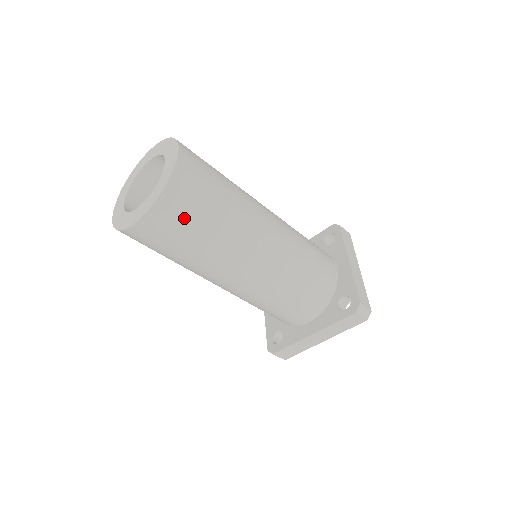
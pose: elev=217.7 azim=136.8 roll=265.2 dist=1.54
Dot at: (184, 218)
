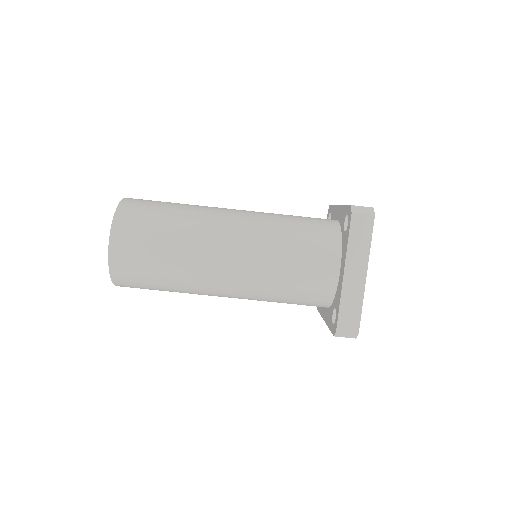
Dot at: (141, 225)
